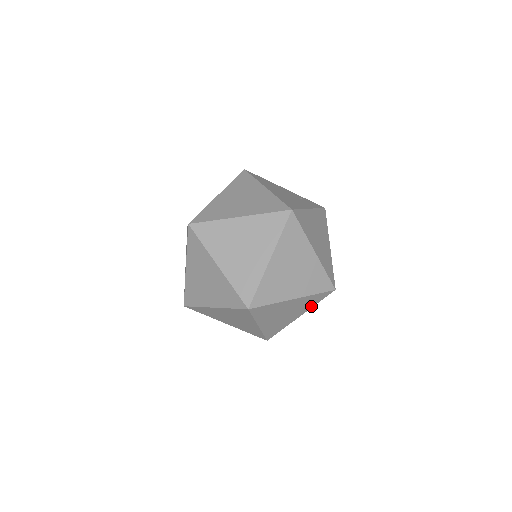
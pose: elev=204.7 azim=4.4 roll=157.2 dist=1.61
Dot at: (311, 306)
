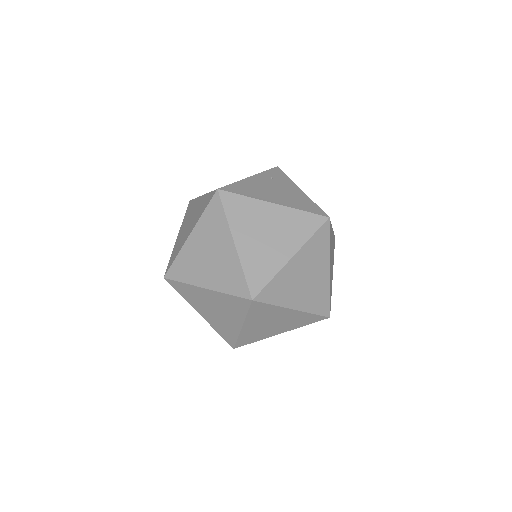
Dot at: occluded
